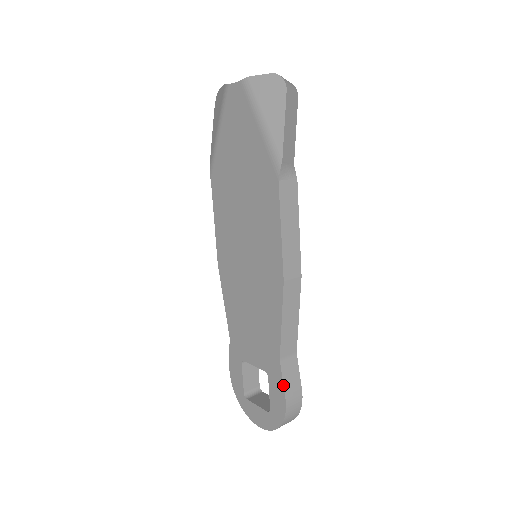
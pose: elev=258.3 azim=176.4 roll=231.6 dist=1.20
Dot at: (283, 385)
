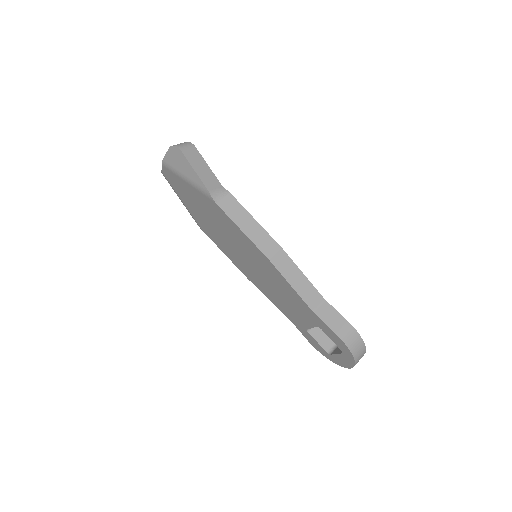
Dot at: (328, 327)
